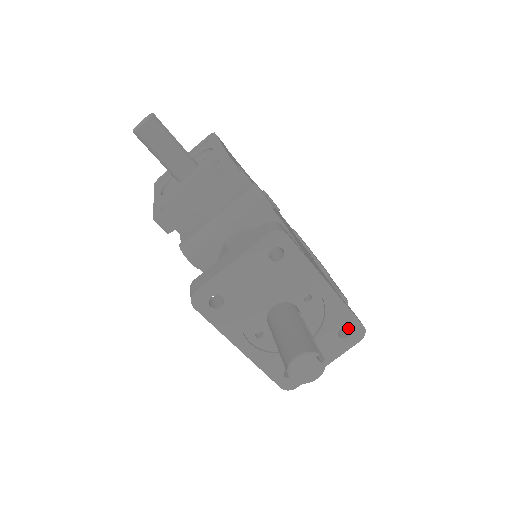
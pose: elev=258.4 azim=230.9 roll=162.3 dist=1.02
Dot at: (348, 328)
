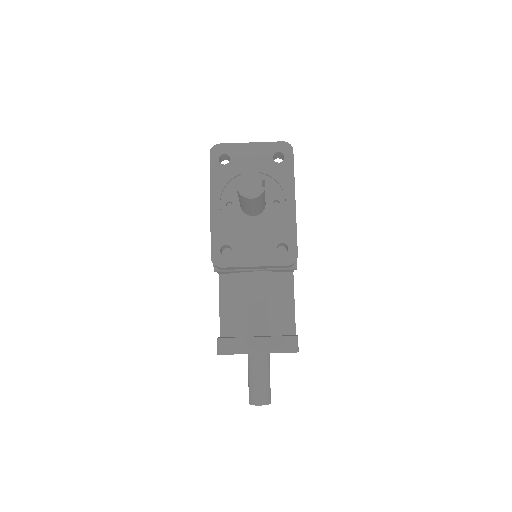
Dot at: occluded
